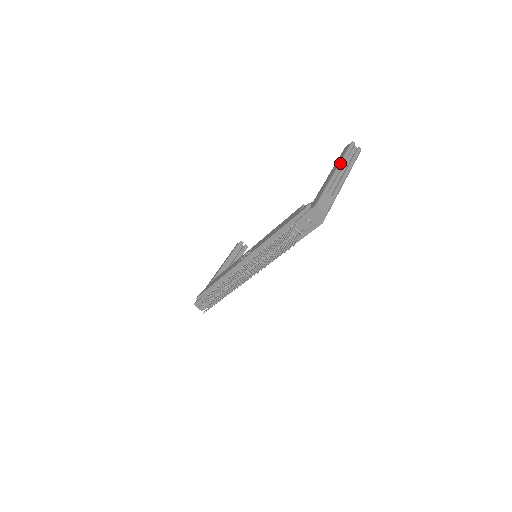
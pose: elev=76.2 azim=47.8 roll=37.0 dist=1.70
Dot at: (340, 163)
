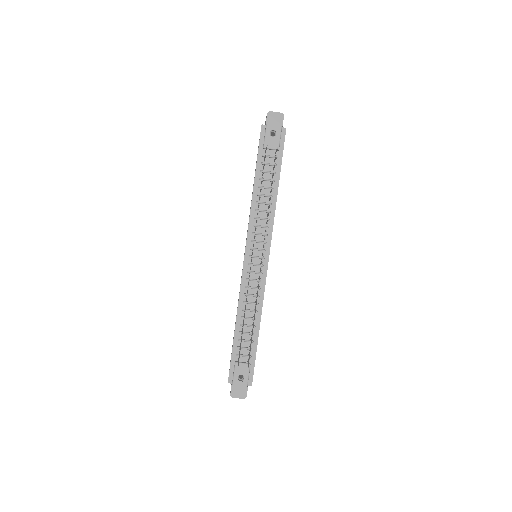
Dot at: occluded
